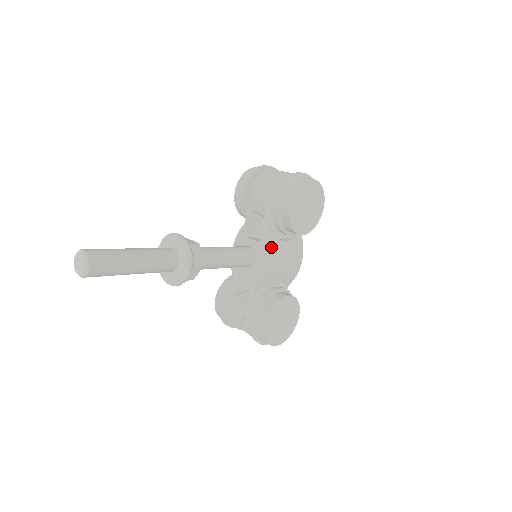
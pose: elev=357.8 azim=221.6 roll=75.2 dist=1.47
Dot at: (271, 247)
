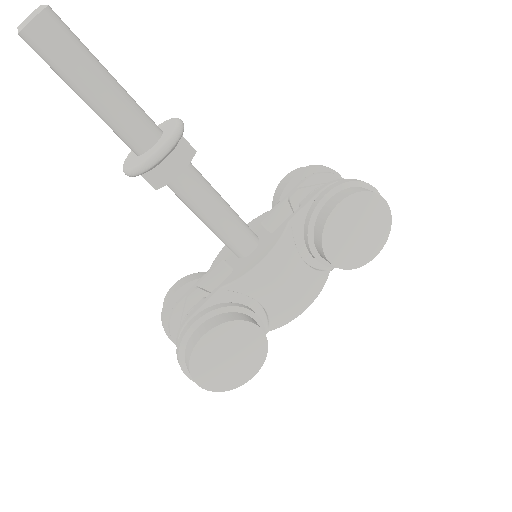
Dot at: (281, 246)
